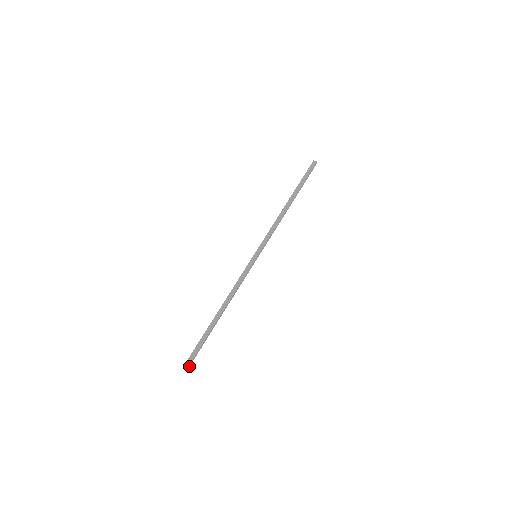
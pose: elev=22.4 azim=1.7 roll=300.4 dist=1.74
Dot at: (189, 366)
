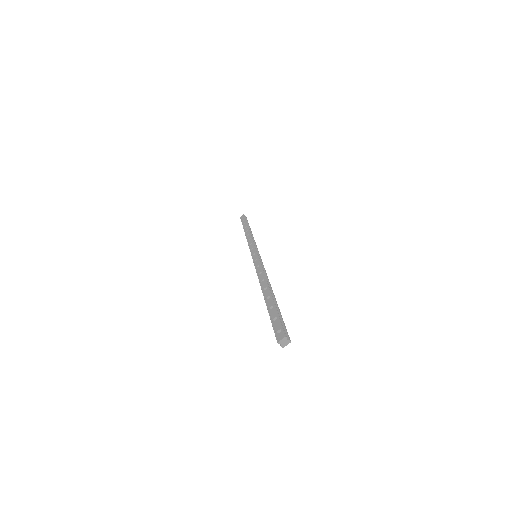
Dot at: (282, 343)
